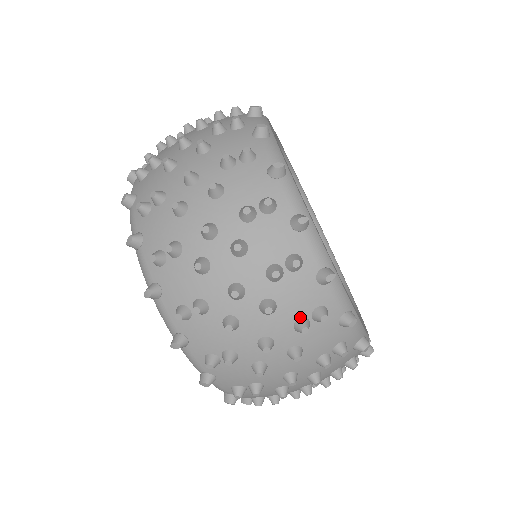
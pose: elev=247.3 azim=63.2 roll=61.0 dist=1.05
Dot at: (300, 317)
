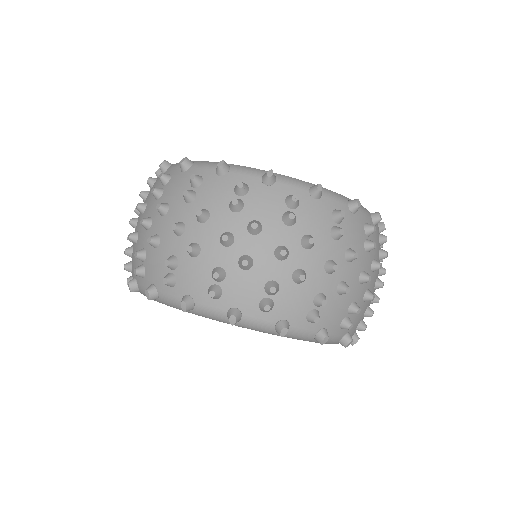
Dot at: occluded
